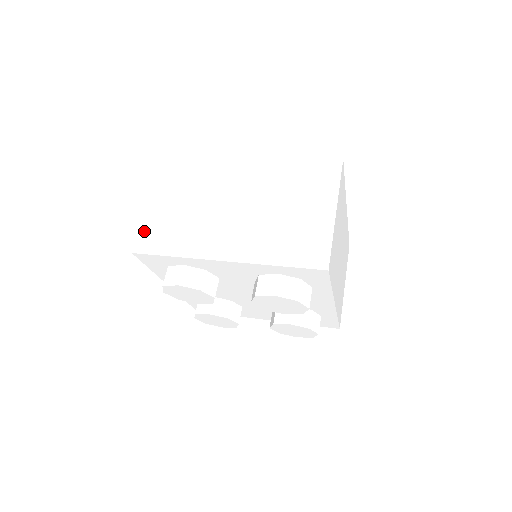
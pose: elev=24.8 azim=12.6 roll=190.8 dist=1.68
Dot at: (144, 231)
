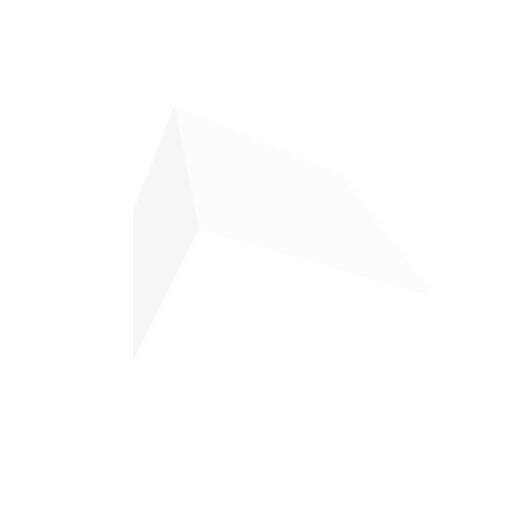
Dot at: (141, 194)
